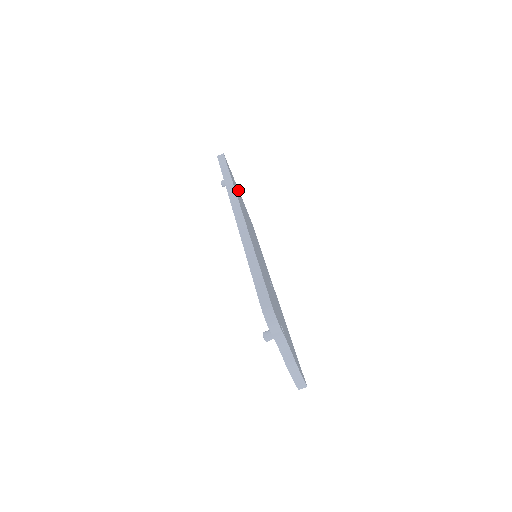
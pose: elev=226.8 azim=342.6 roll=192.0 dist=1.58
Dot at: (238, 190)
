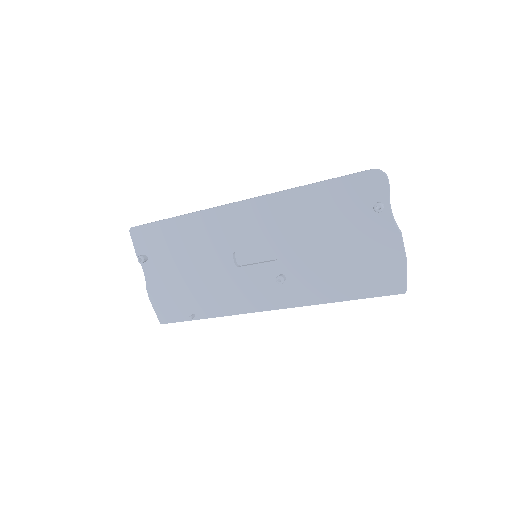
Dot at: occluded
